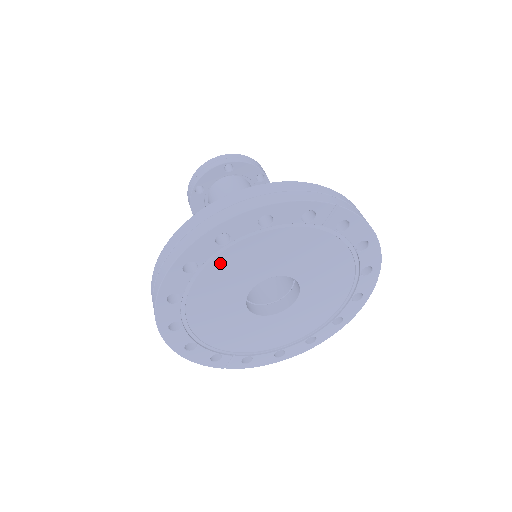
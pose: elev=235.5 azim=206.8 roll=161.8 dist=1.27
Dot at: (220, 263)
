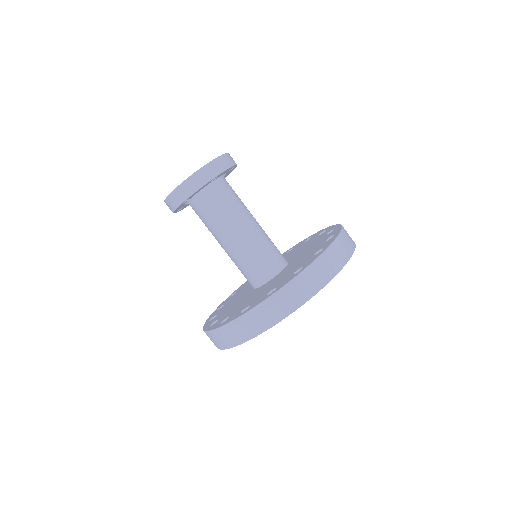
Dot at: occluded
